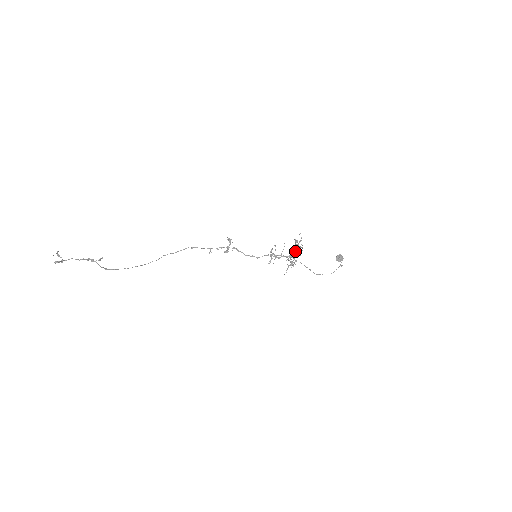
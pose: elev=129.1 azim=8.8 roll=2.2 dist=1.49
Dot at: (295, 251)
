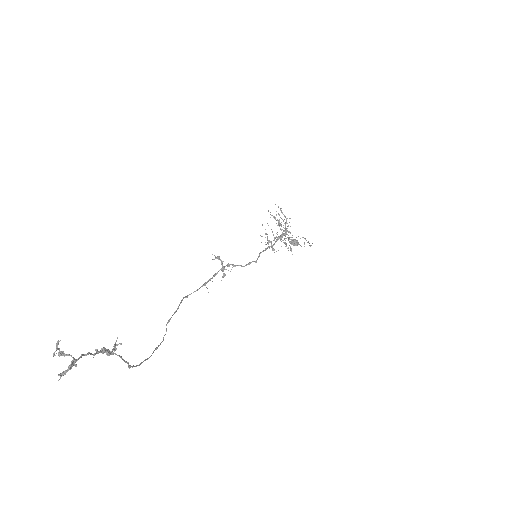
Dot at: occluded
